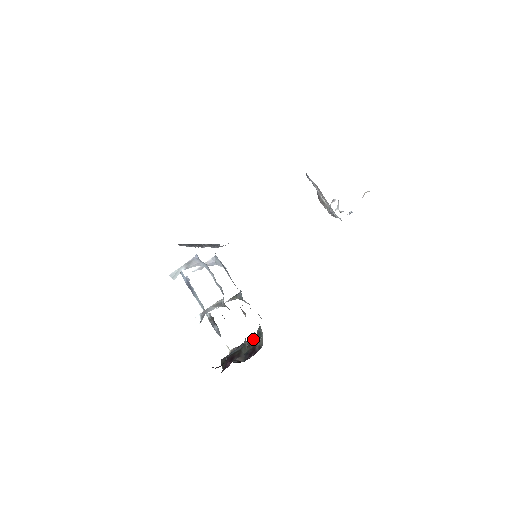
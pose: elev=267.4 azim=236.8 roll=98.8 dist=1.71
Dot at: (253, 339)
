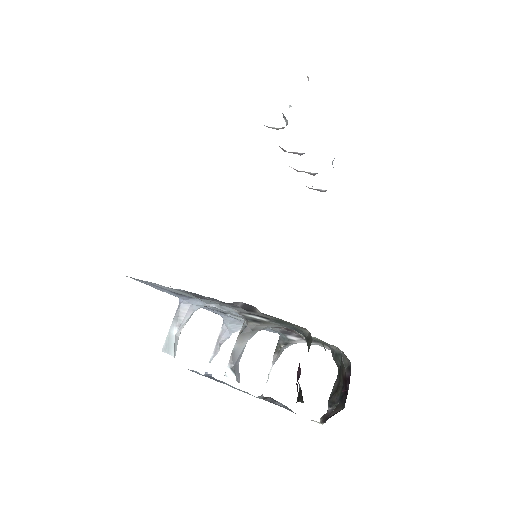
Dot at: (338, 377)
